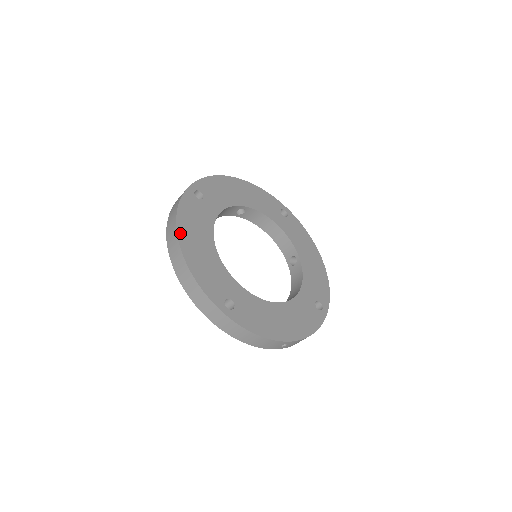
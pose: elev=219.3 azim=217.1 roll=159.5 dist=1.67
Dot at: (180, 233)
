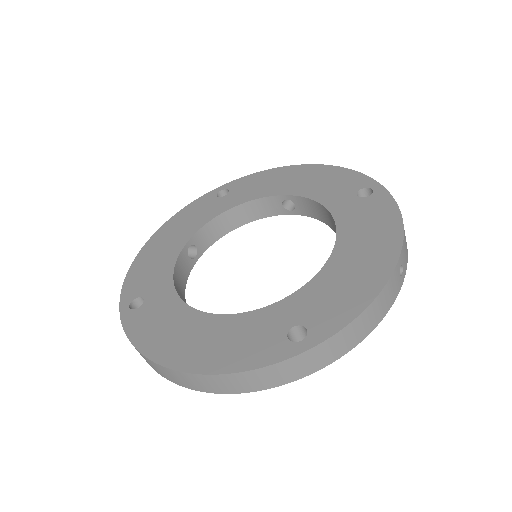
Dot at: (163, 361)
